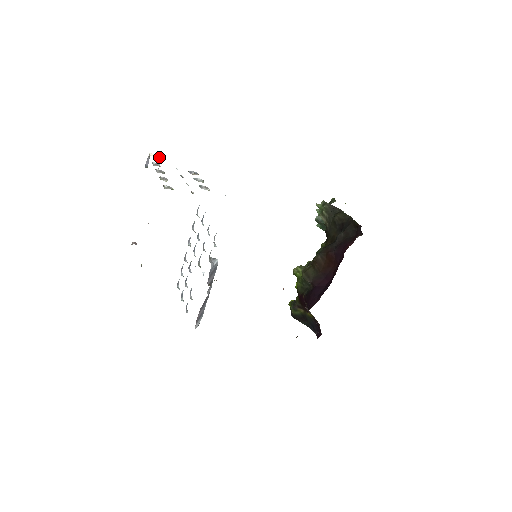
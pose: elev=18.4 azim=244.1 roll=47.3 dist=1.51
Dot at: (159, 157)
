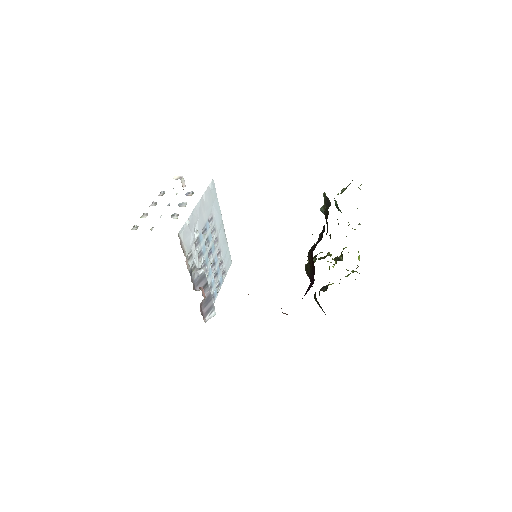
Dot at: (180, 178)
